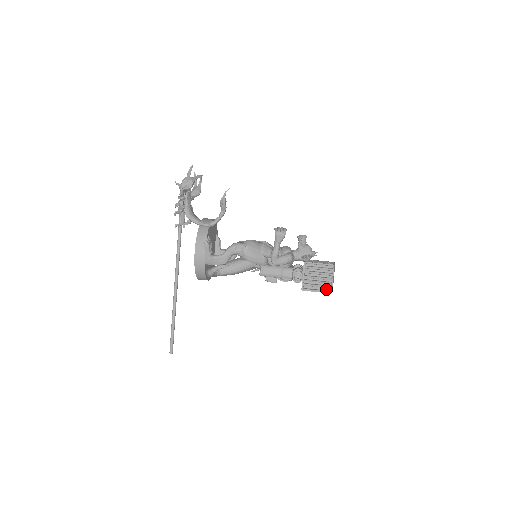
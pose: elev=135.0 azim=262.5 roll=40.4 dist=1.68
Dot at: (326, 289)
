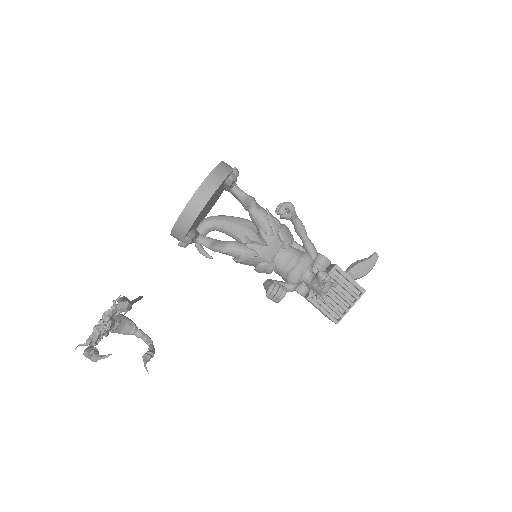
Dot at: occluded
